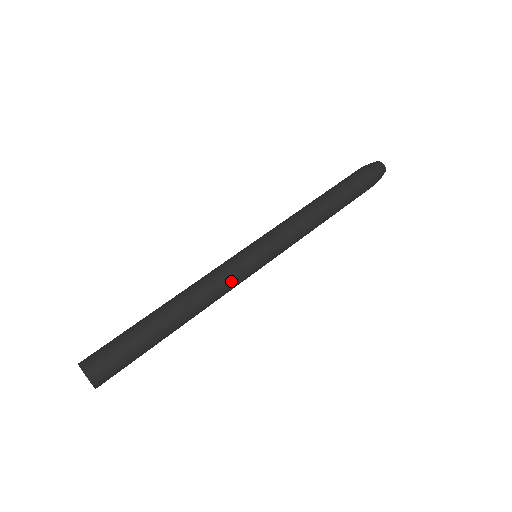
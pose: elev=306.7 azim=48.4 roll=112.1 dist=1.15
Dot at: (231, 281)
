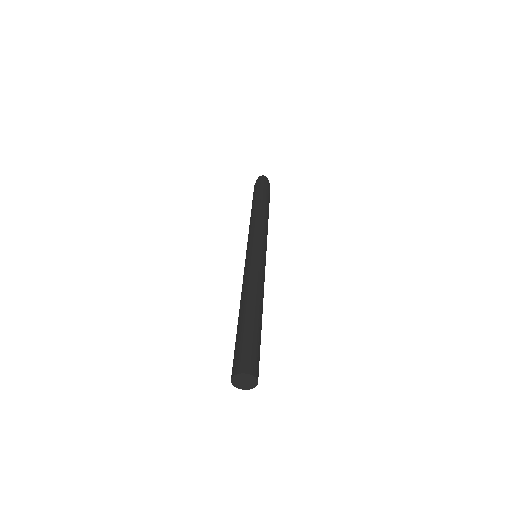
Dot at: occluded
